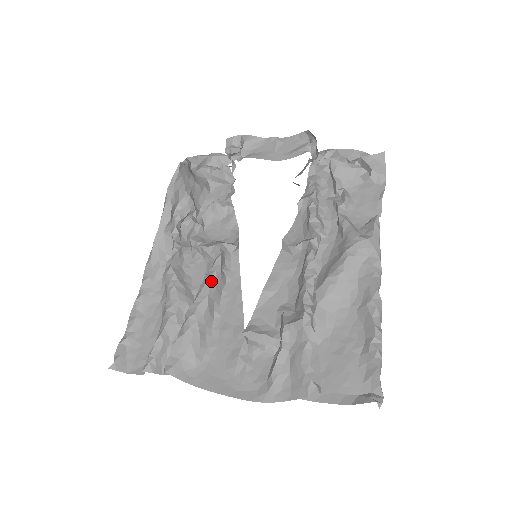
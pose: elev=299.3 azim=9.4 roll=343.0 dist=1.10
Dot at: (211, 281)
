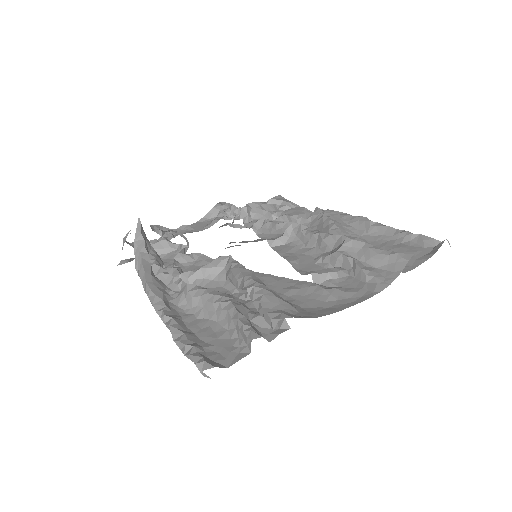
Dot at: (243, 267)
